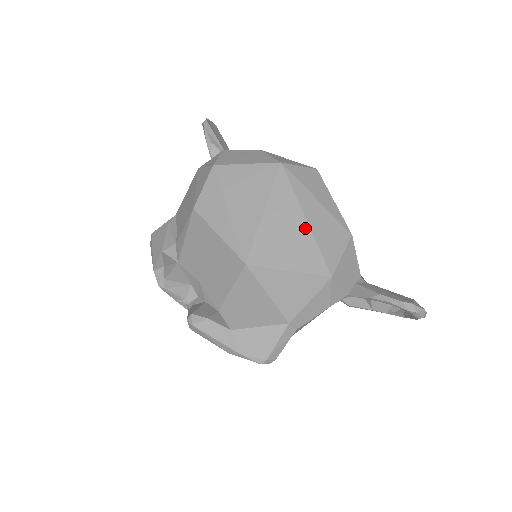
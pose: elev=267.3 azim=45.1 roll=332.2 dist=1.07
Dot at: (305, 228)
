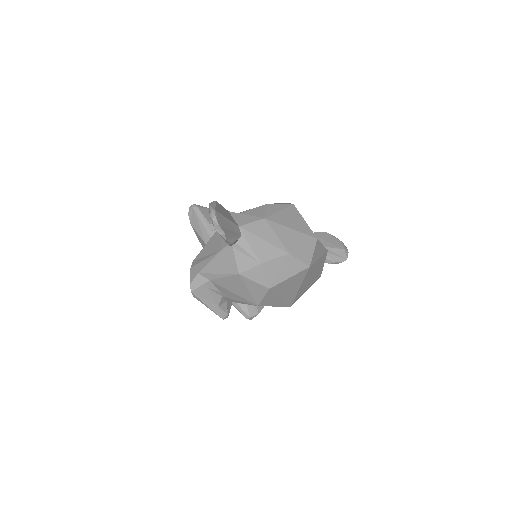
Dot at: (315, 275)
